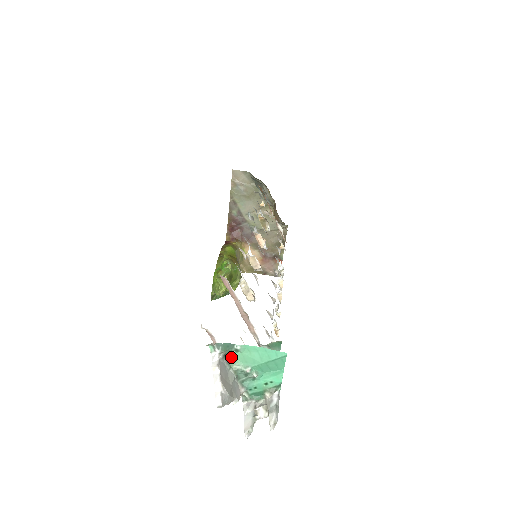
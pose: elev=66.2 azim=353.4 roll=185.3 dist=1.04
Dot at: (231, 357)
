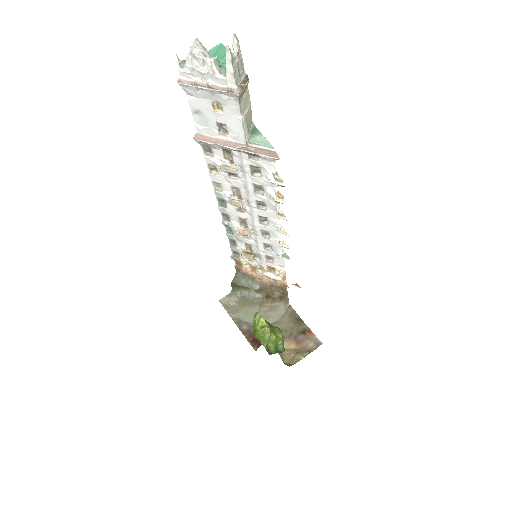
Dot at: occluded
